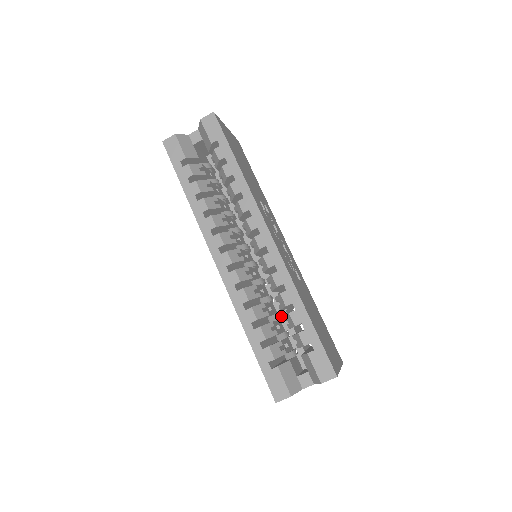
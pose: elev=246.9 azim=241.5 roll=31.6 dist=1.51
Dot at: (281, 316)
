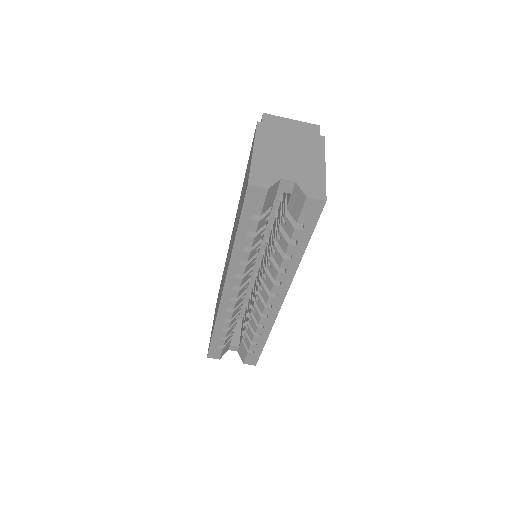
Dot at: occluded
